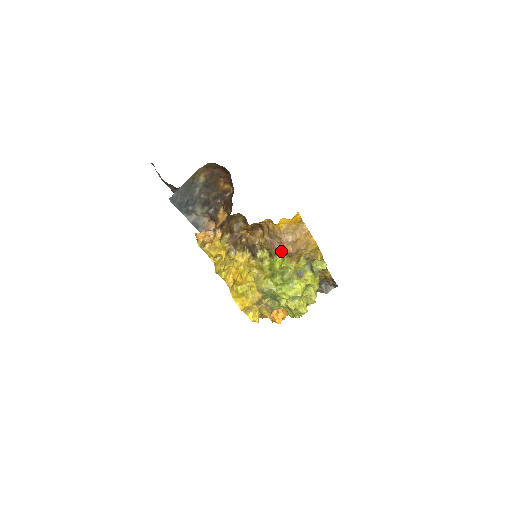
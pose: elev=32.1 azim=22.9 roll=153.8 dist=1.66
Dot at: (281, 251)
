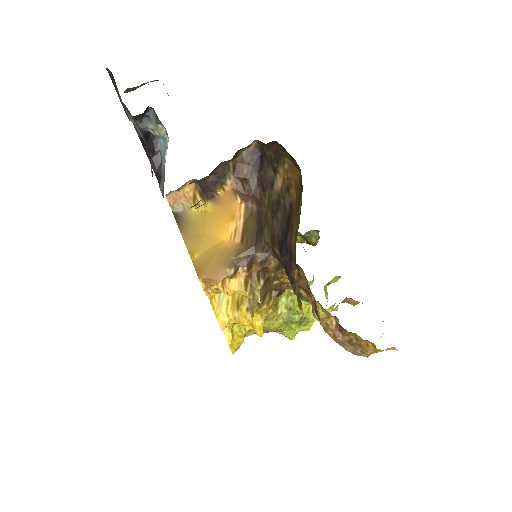
Dot at: occluded
